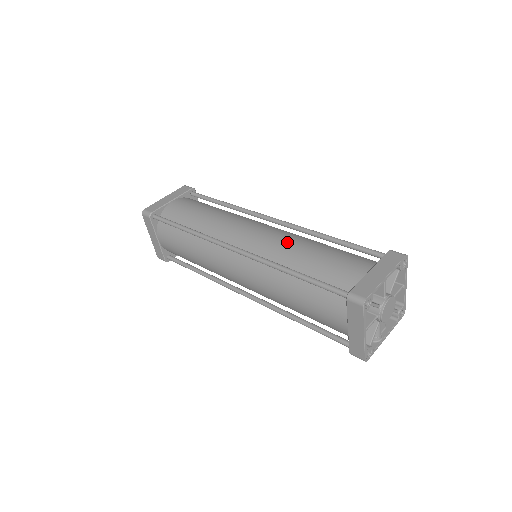
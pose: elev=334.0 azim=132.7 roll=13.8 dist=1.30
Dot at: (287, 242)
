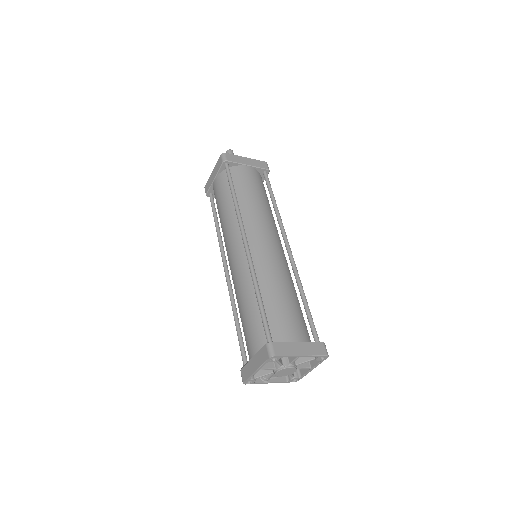
Dot at: (277, 272)
